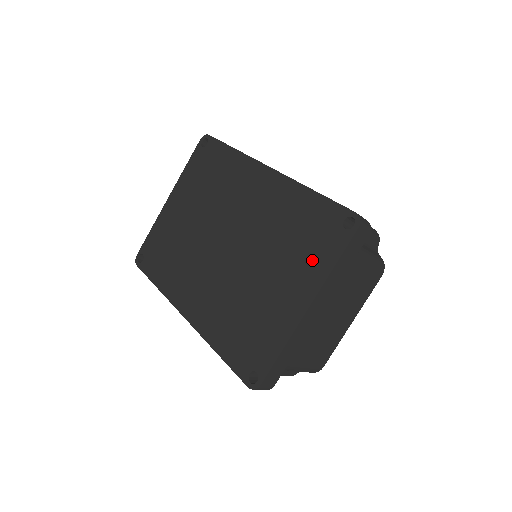
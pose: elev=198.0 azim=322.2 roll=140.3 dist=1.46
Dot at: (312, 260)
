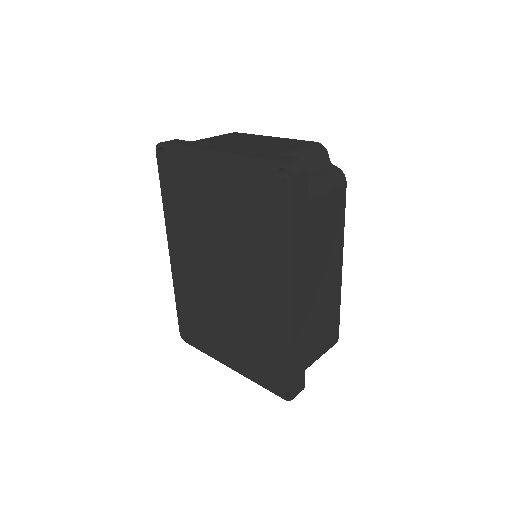
Dot at: (253, 366)
